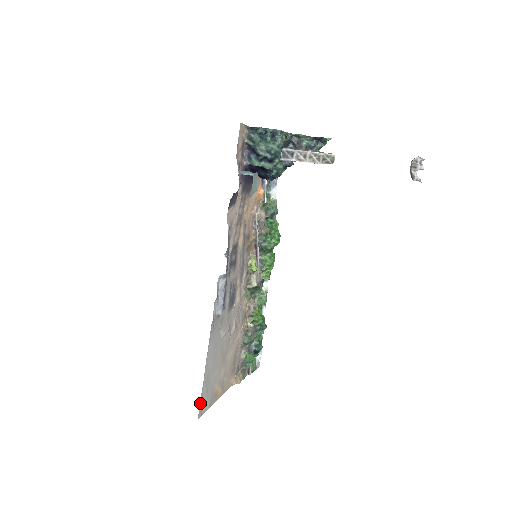
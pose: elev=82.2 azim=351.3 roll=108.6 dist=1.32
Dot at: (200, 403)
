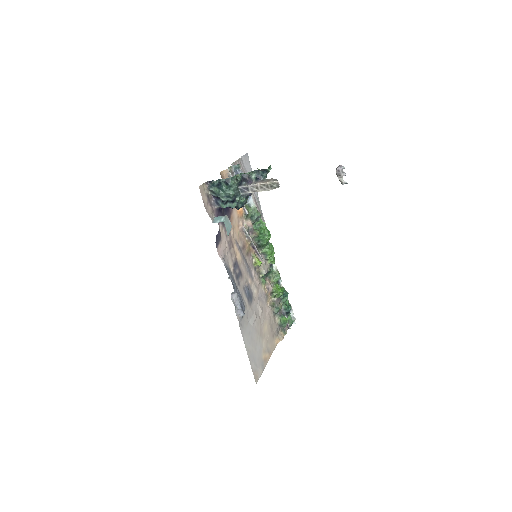
Dot at: (253, 374)
